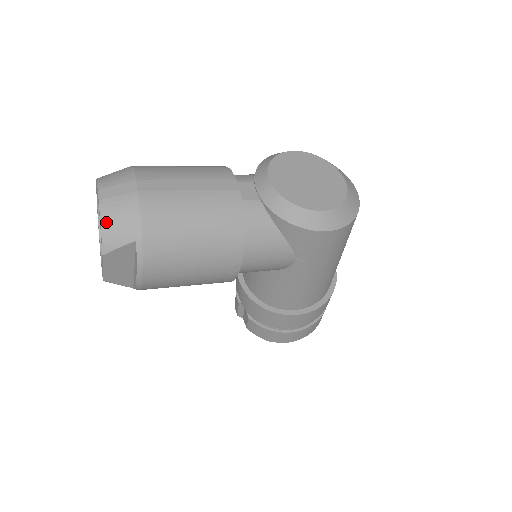
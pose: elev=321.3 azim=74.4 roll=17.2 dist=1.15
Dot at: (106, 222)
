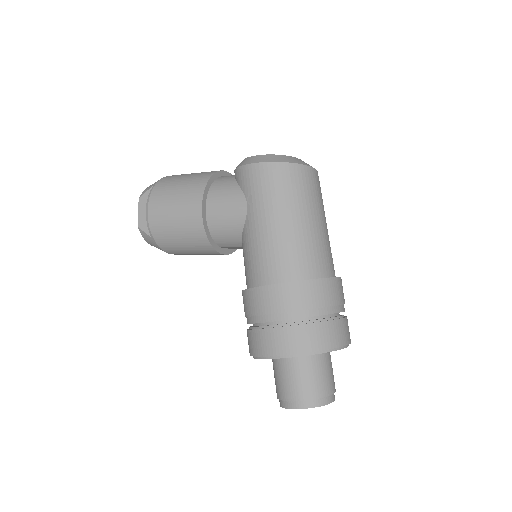
Dot at: occluded
